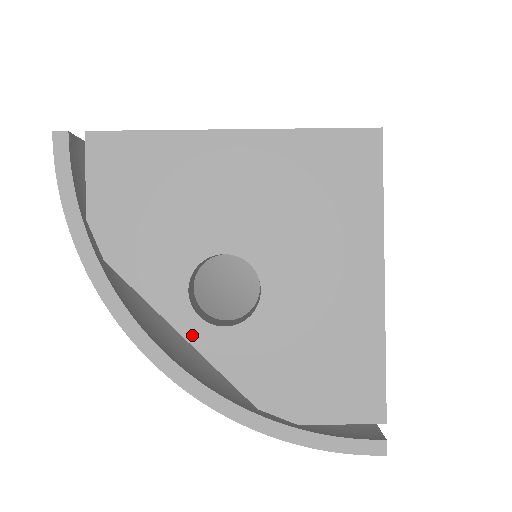
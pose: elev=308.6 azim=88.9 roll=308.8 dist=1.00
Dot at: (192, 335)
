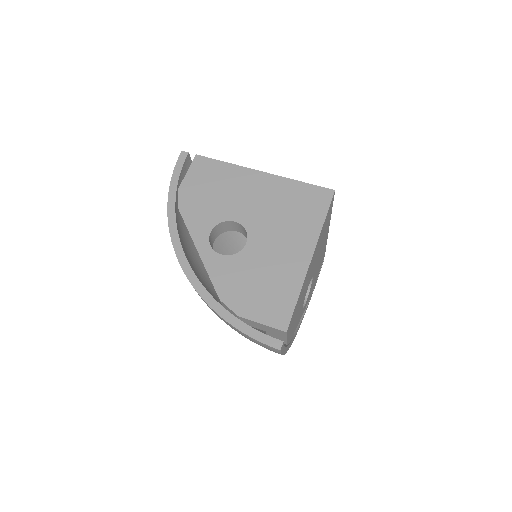
Dot at: (203, 253)
